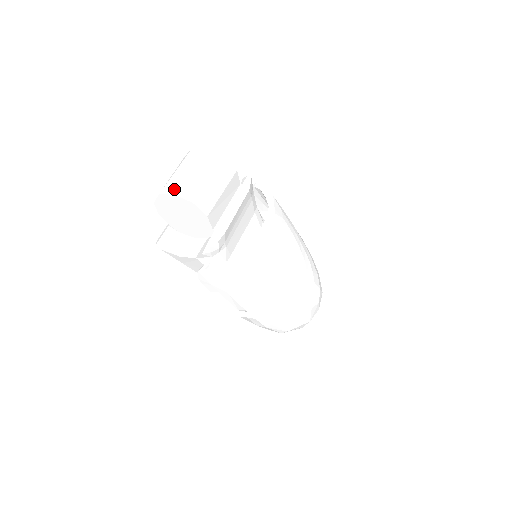
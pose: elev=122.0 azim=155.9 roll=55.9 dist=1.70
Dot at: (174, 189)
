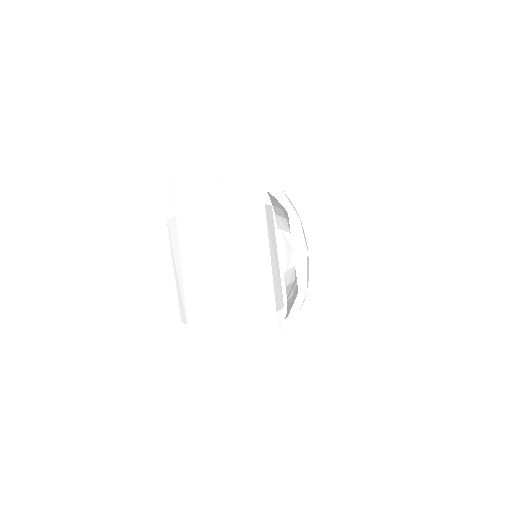
Dot at: (243, 310)
